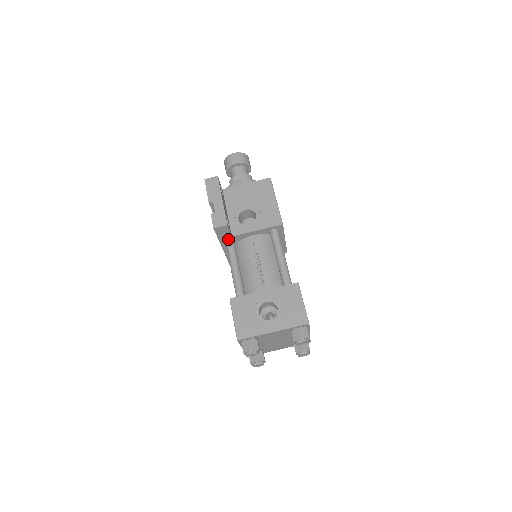
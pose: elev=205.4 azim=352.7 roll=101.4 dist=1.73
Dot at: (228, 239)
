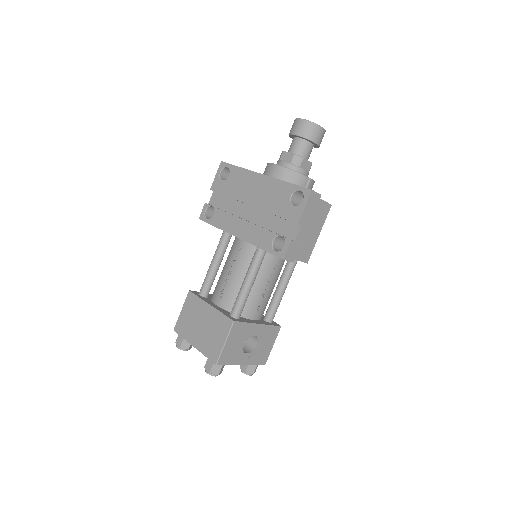
Dot at: occluded
